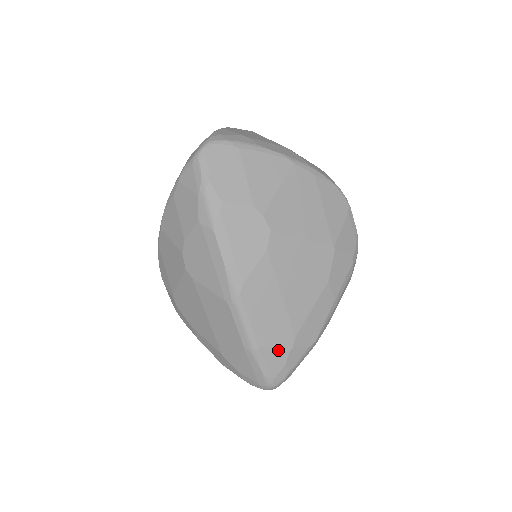
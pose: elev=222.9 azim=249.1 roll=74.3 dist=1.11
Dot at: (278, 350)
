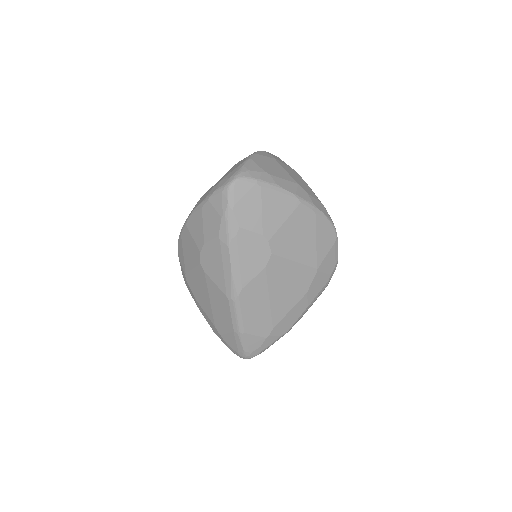
Dot at: (258, 336)
